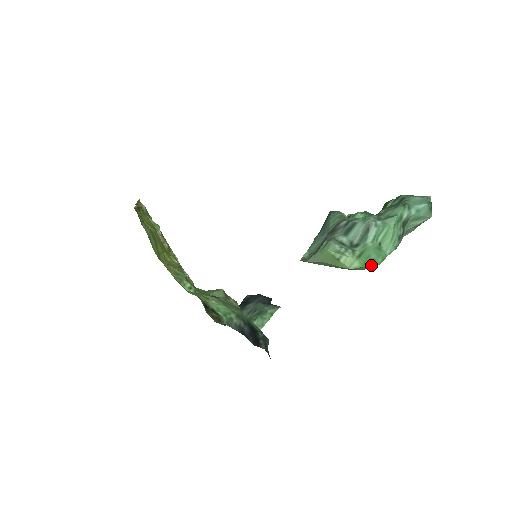
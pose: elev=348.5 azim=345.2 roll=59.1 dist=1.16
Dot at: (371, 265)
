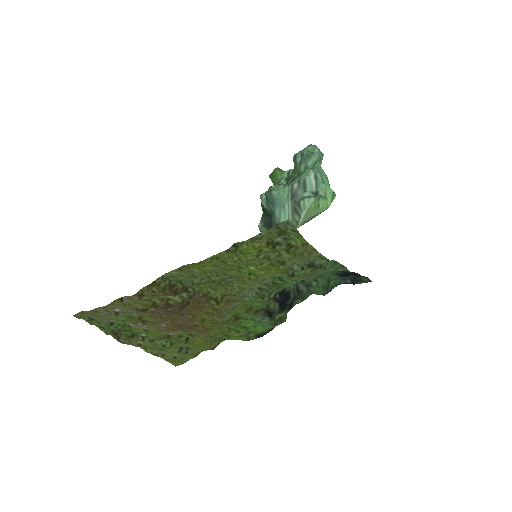
Dot at: occluded
